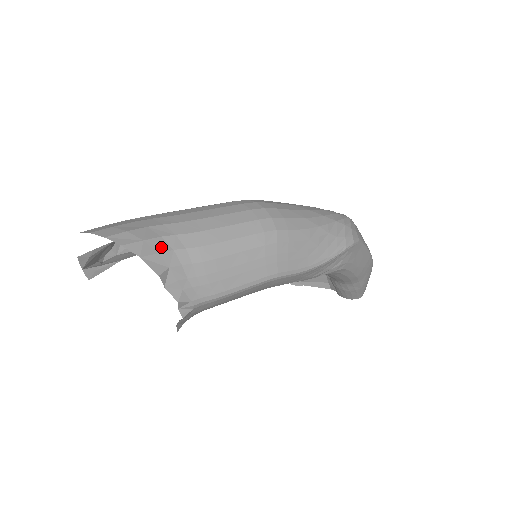
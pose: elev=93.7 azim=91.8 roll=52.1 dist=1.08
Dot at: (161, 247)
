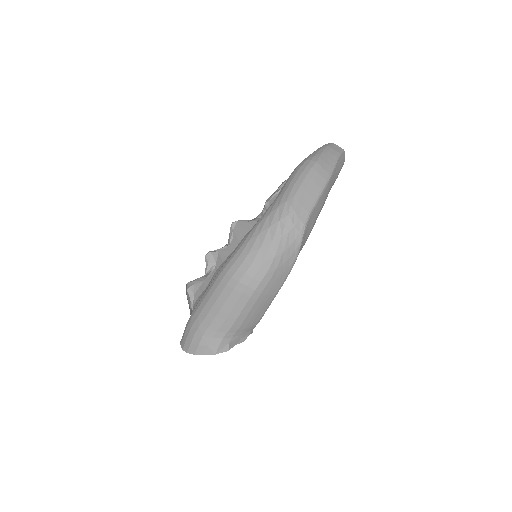
Dot at: (217, 342)
